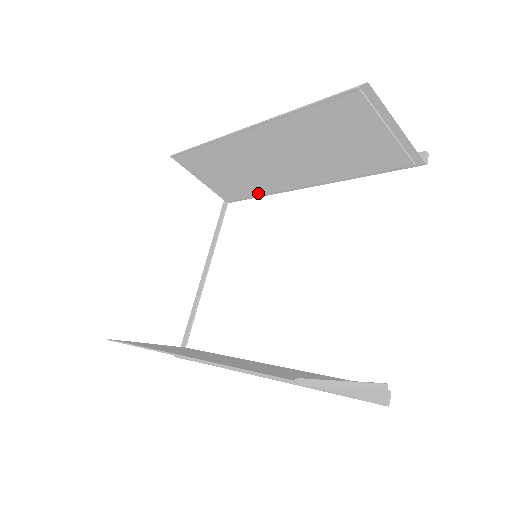
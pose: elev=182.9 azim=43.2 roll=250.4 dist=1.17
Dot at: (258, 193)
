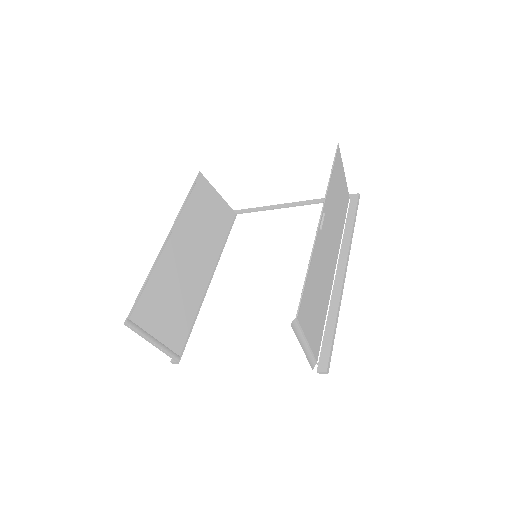
Dot at: (342, 229)
